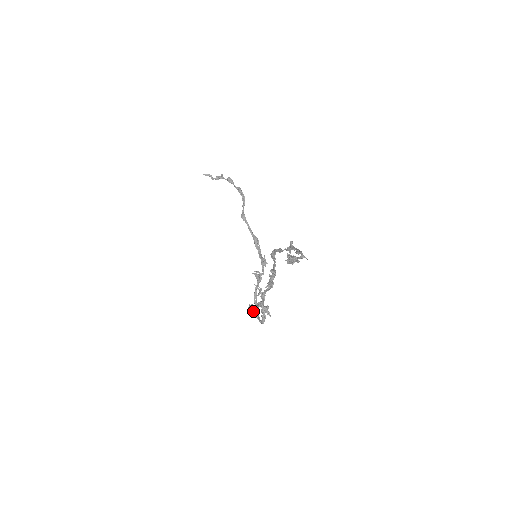
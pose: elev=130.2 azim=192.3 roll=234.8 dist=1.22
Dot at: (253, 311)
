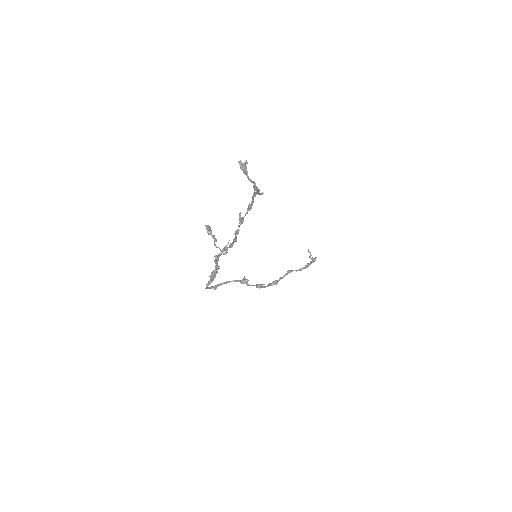
Dot at: (206, 226)
